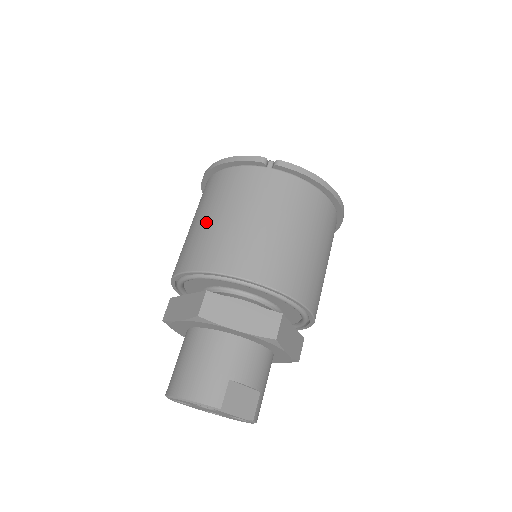
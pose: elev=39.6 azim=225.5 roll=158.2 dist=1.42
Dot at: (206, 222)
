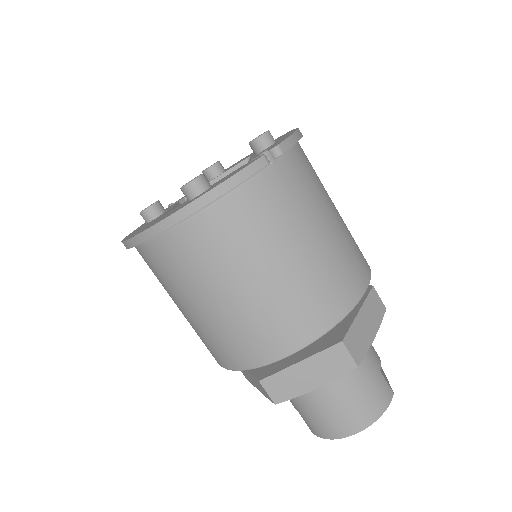
Dot at: (269, 285)
